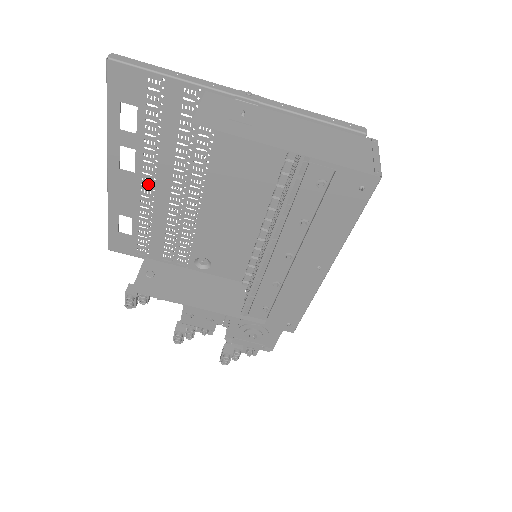
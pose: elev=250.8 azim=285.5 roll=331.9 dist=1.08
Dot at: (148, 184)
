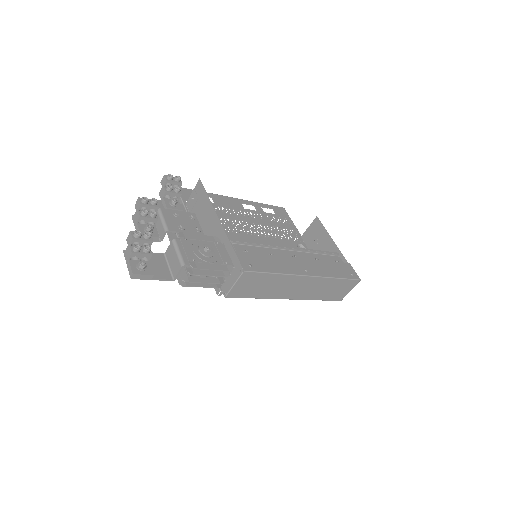
Dot at: (243, 213)
